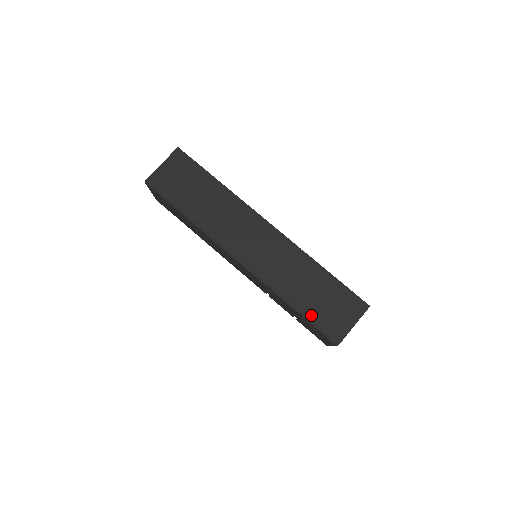
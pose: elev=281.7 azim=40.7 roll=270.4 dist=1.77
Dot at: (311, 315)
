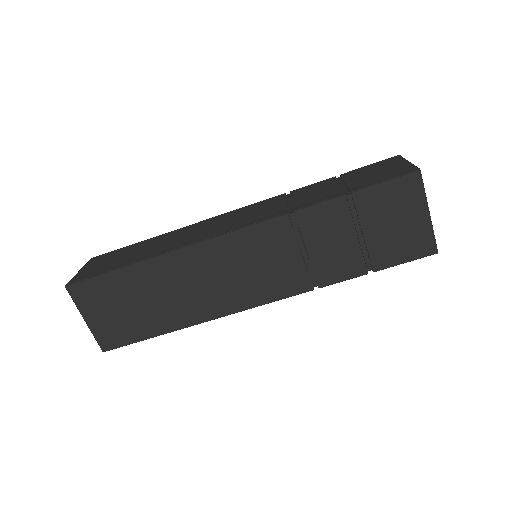
Dot at: (359, 187)
